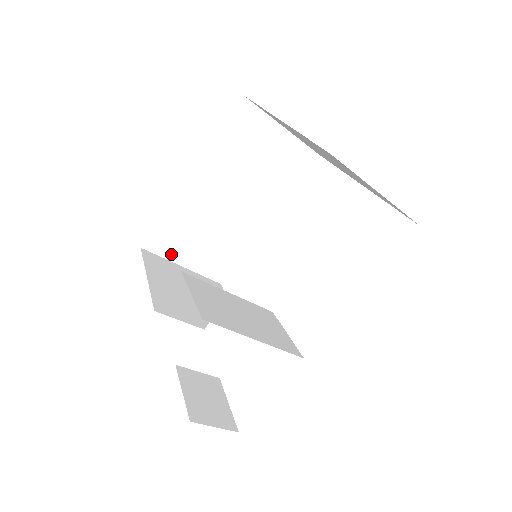
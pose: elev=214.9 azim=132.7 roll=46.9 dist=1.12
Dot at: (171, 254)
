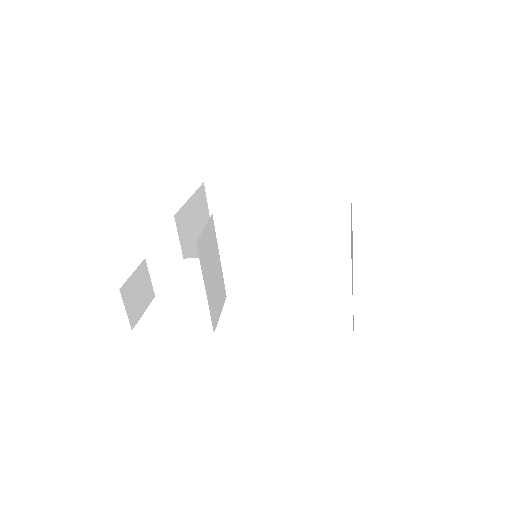
Dot at: (214, 205)
